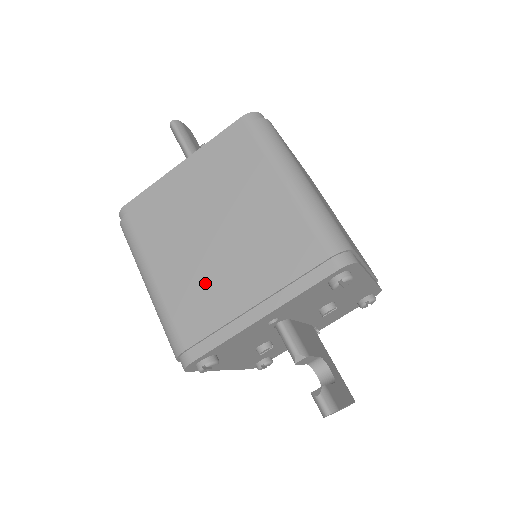
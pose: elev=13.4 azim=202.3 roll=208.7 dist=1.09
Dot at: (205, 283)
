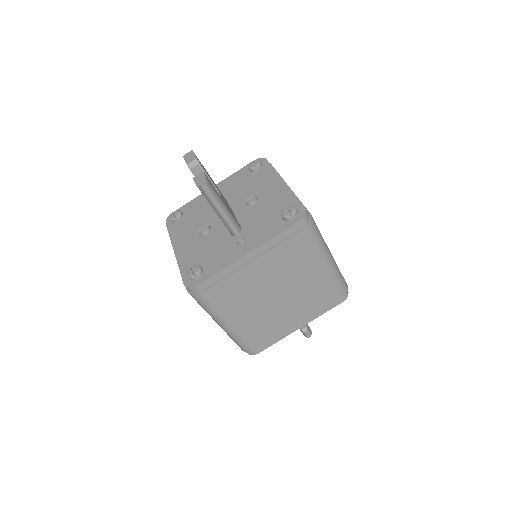
Dot at: (269, 321)
